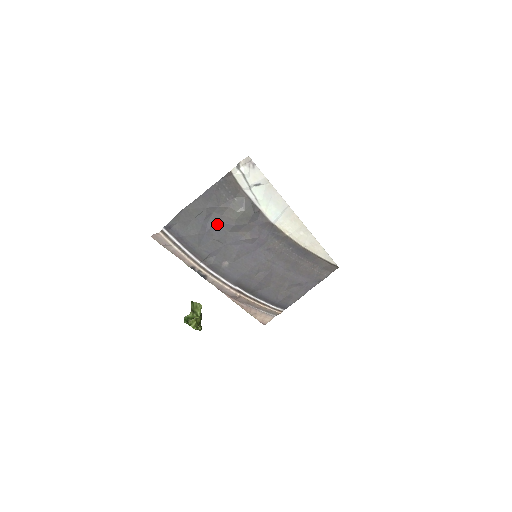
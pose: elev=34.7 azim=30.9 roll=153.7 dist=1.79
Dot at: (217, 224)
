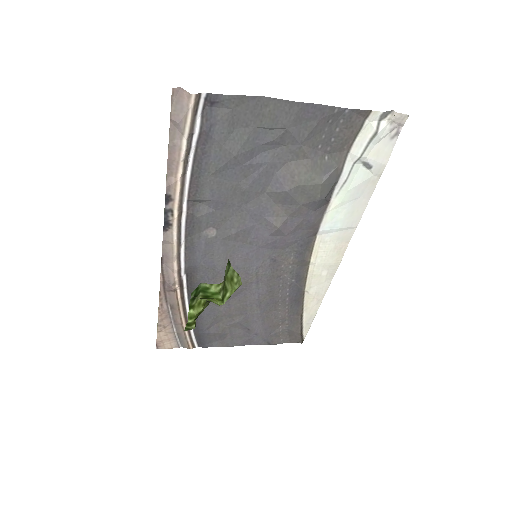
Dot at: (269, 167)
